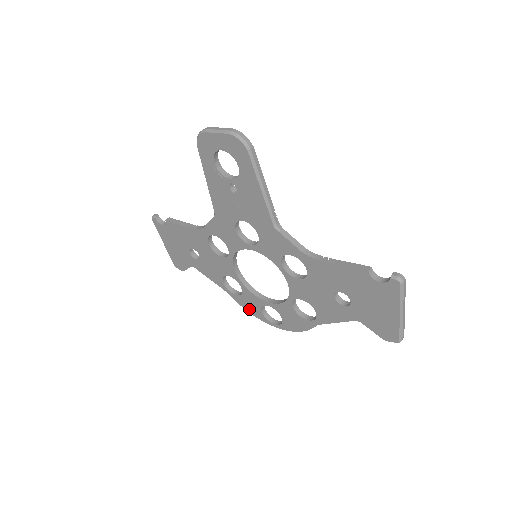
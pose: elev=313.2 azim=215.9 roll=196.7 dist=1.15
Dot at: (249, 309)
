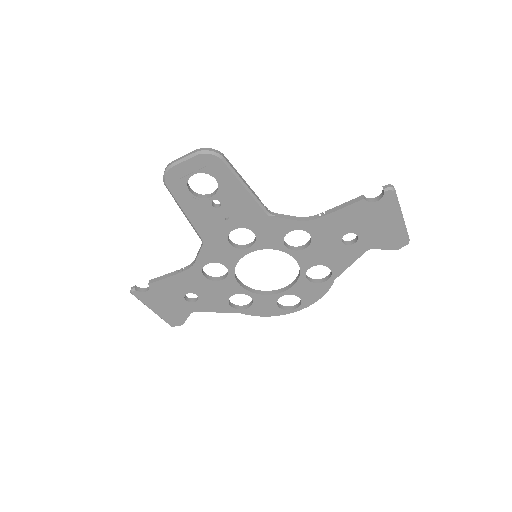
Dot at: (265, 313)
